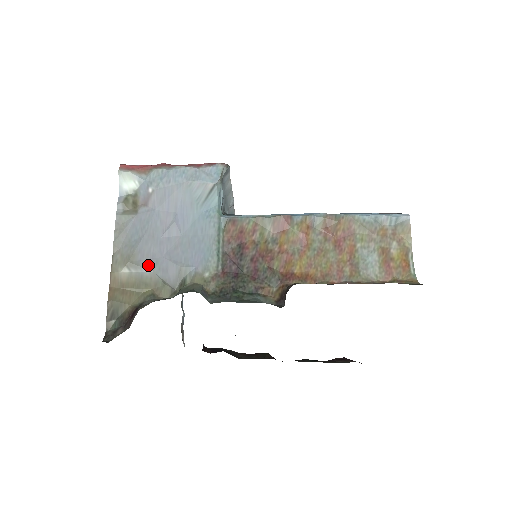
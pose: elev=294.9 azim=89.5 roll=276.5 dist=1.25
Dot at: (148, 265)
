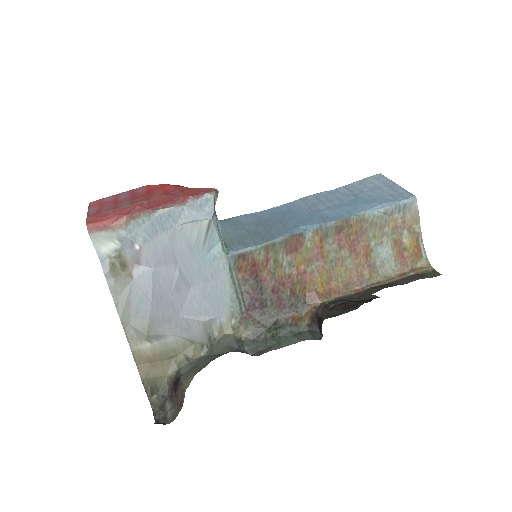
Dot at: (168, 331)
